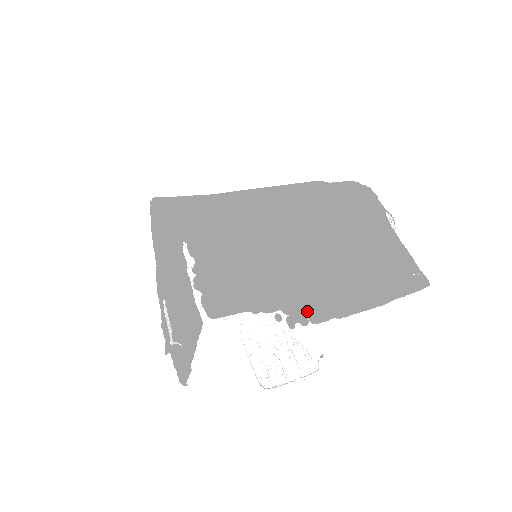
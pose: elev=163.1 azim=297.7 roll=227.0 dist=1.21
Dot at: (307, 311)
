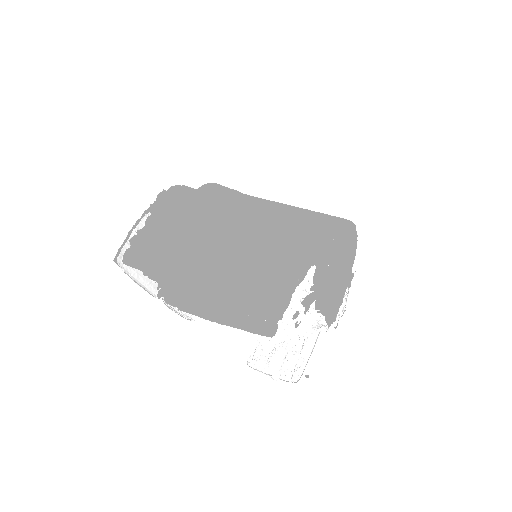
Dot at: (169, 292)
